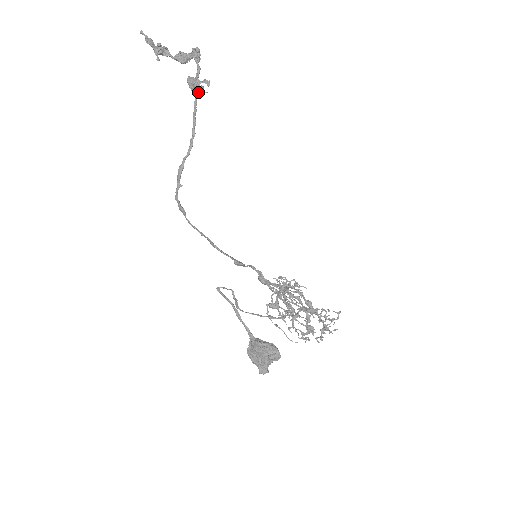
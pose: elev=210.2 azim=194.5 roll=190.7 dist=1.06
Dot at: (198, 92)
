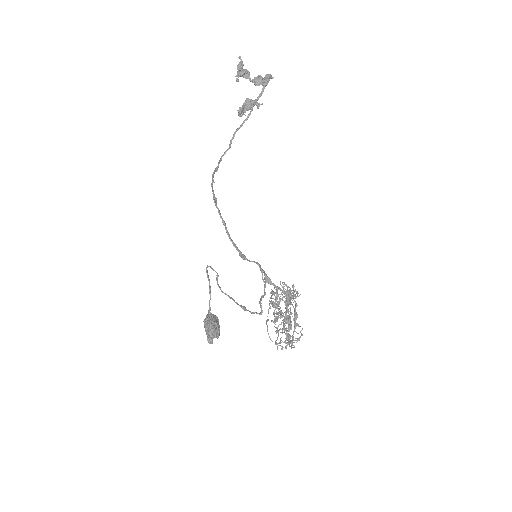
Dot at: (238, 113)
